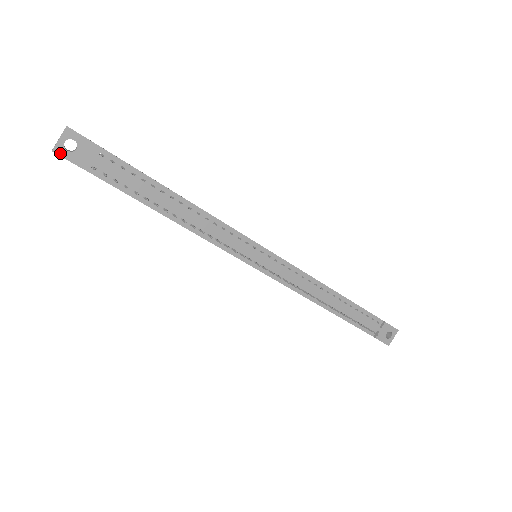
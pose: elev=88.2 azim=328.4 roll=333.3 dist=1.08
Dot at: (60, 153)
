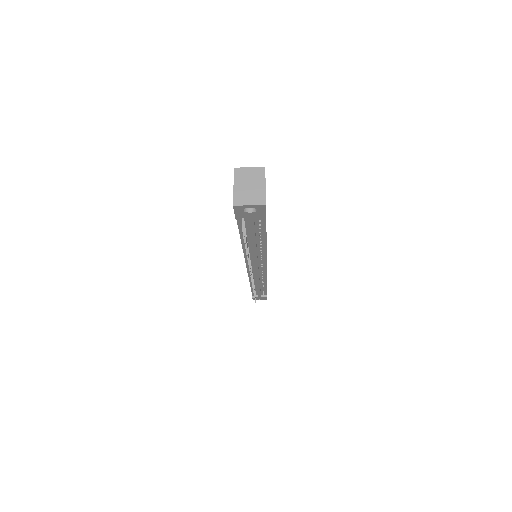
Dot at: (236, 208)
